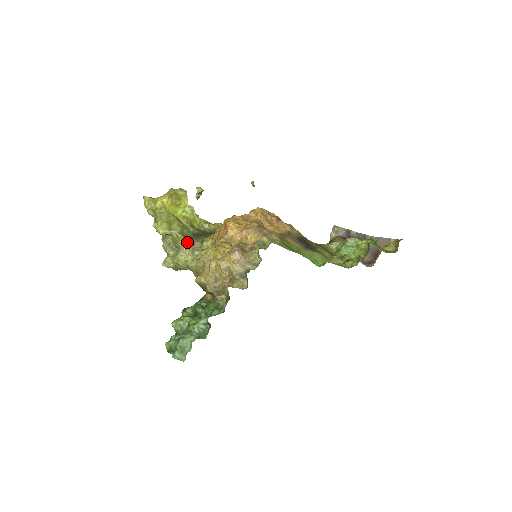
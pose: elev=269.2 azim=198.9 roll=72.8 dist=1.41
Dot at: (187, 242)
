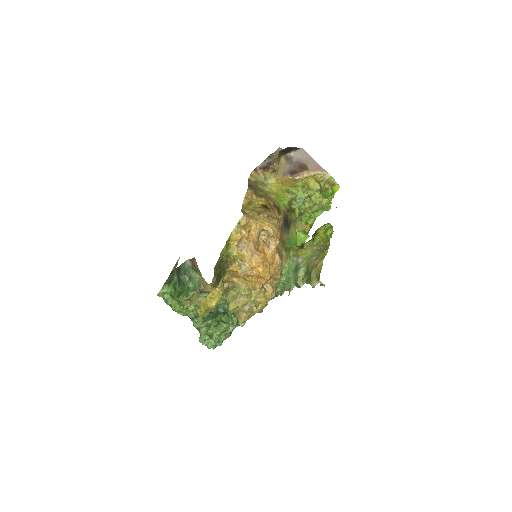
Dot at: occluded
